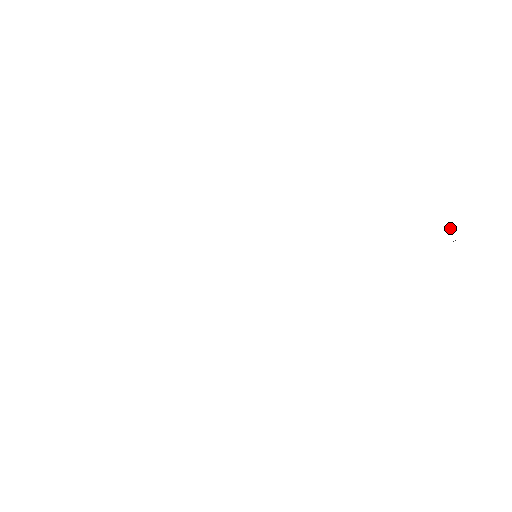
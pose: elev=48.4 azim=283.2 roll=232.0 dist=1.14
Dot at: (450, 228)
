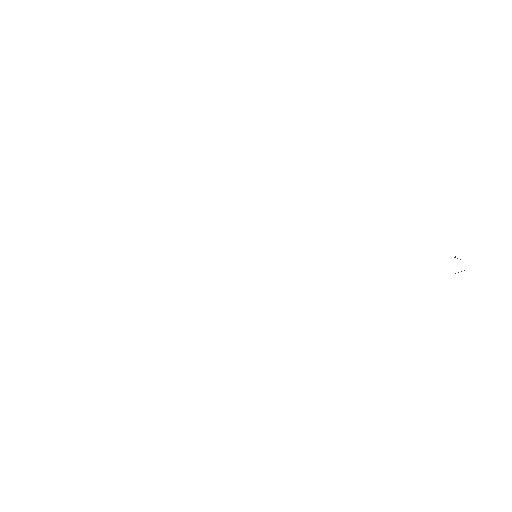
Dot at: occluded
